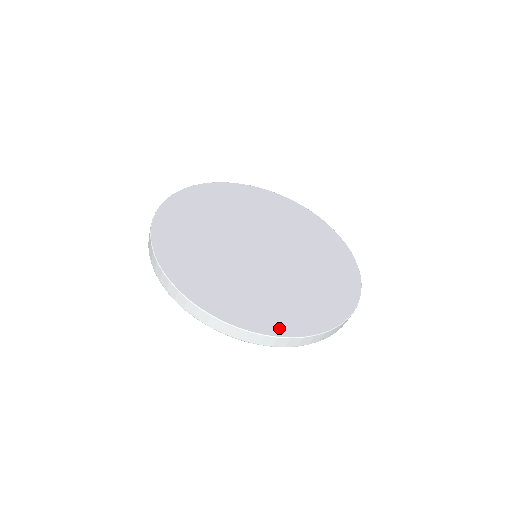
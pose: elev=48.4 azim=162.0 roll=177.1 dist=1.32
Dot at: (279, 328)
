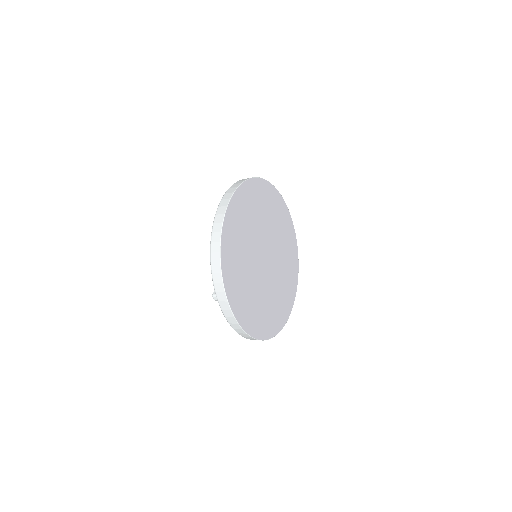
Dot at: (242, 319)
